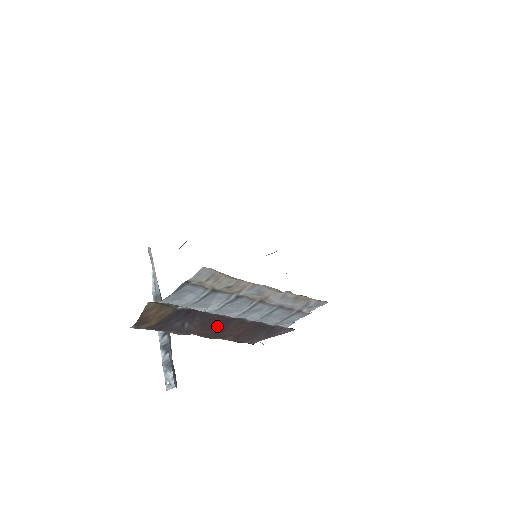
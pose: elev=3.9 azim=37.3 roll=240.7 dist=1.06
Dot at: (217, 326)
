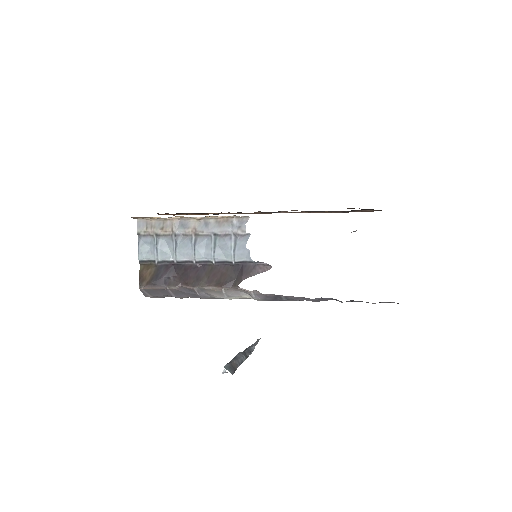
Dot at: (194, 274)
